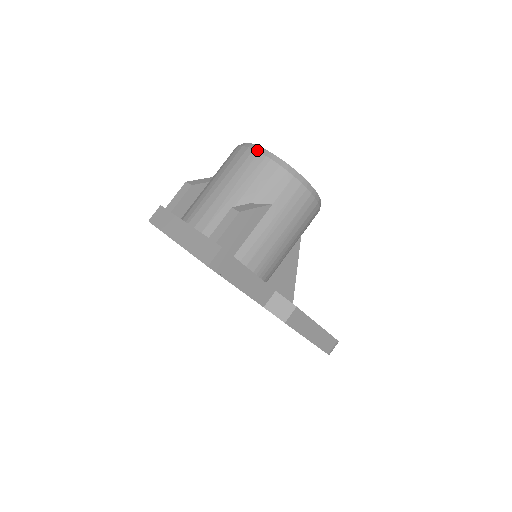
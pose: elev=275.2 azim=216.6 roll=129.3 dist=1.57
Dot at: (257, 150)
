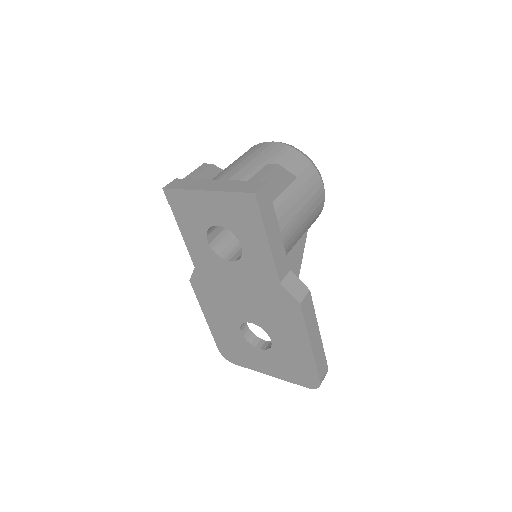
Dot at: (277, 142)
